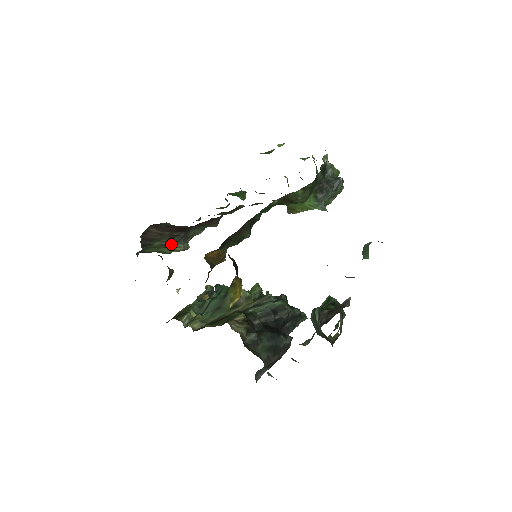
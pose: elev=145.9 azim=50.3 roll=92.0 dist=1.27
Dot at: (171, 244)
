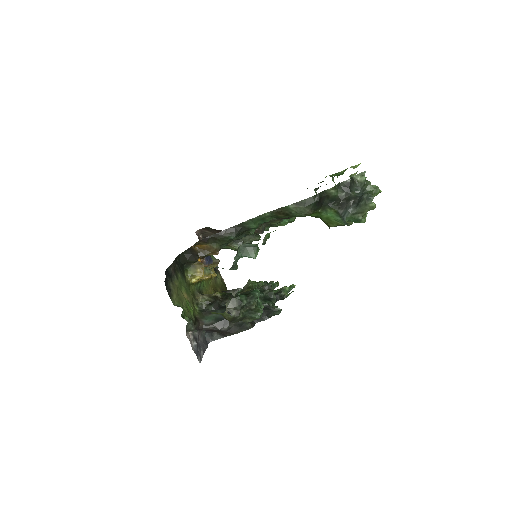
Dot at: occluded
